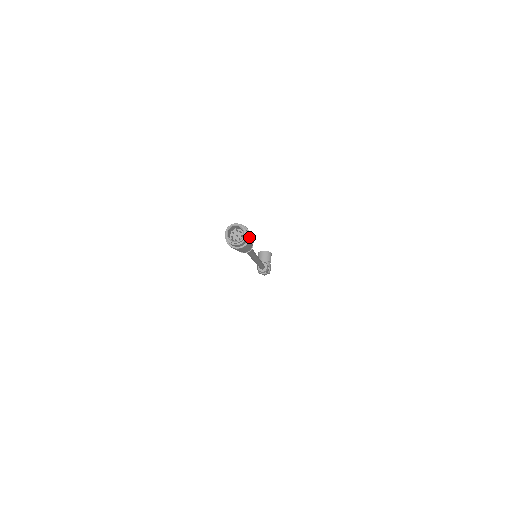
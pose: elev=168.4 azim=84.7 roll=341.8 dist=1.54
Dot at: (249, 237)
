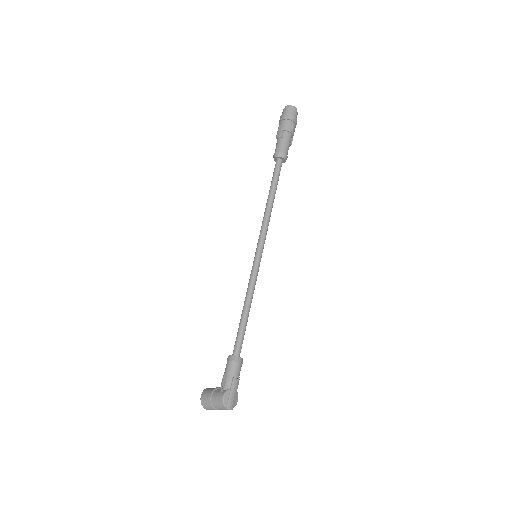
Dot at: occluded
